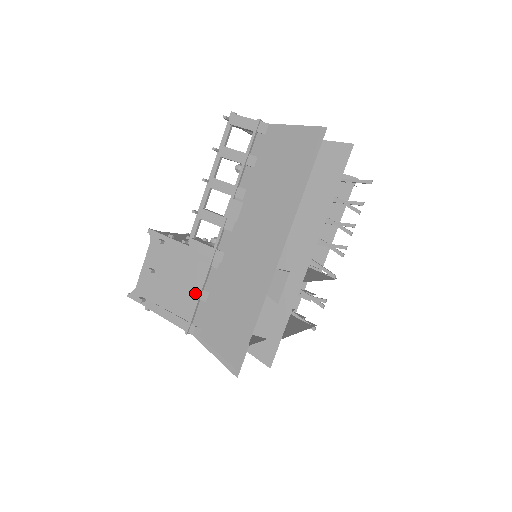
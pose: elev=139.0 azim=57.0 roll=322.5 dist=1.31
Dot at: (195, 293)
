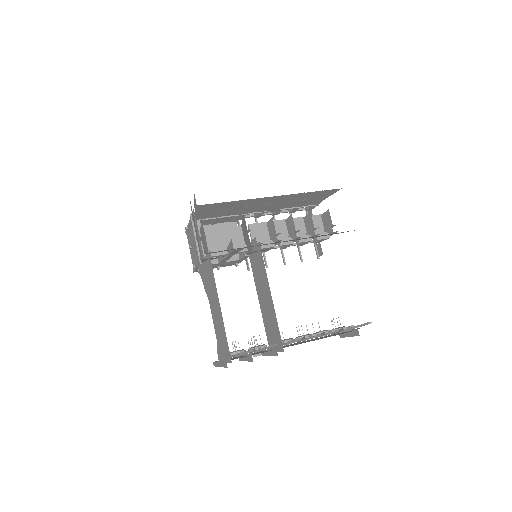
Dot at: occluded
